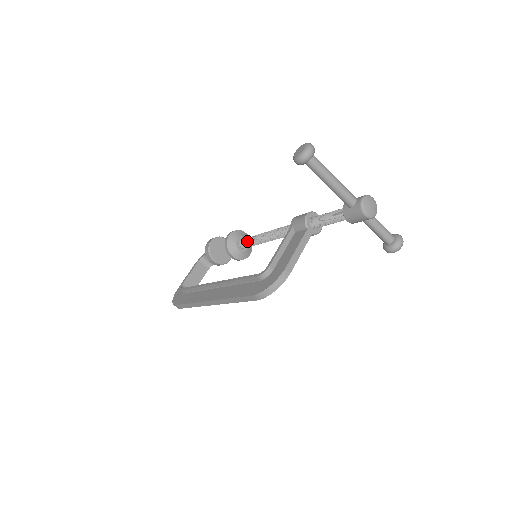
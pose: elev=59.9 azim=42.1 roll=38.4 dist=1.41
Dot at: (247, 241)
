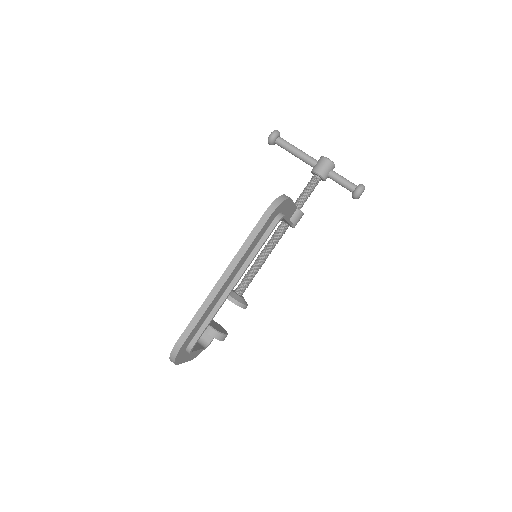
Dot at: (243, 279)
